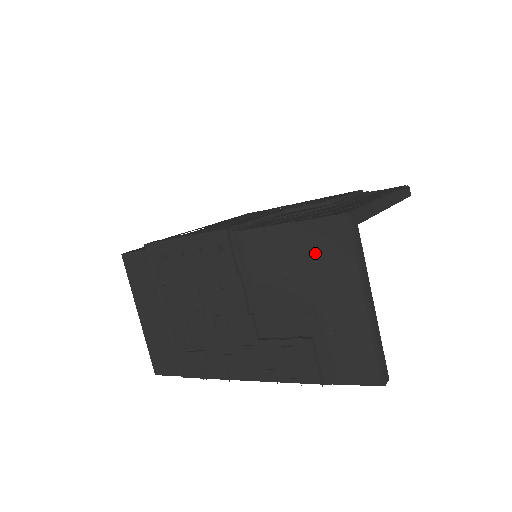
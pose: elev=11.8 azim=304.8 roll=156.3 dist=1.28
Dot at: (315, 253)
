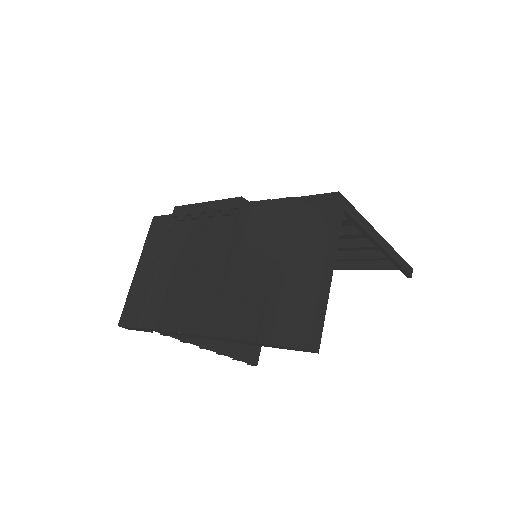
Dot at: (301, 222)
